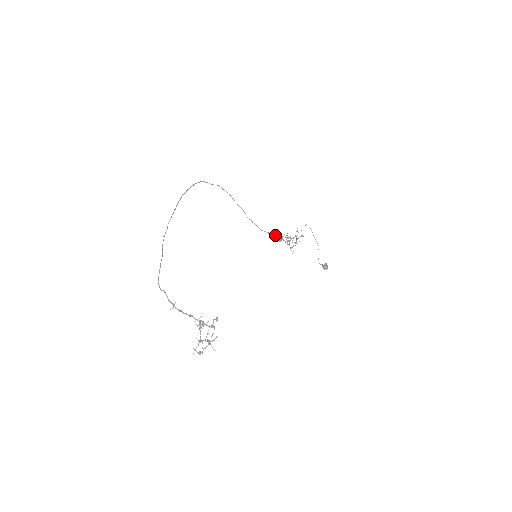
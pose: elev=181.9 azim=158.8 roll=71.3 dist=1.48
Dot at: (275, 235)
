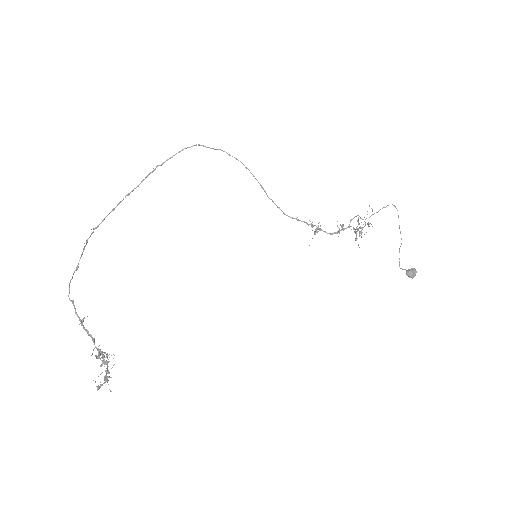
Dot at: (311, 223)
